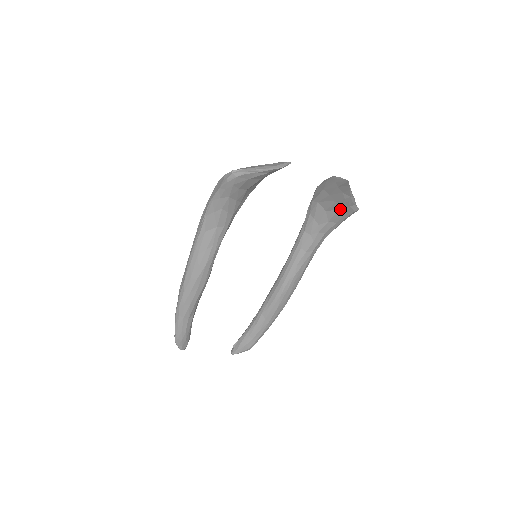
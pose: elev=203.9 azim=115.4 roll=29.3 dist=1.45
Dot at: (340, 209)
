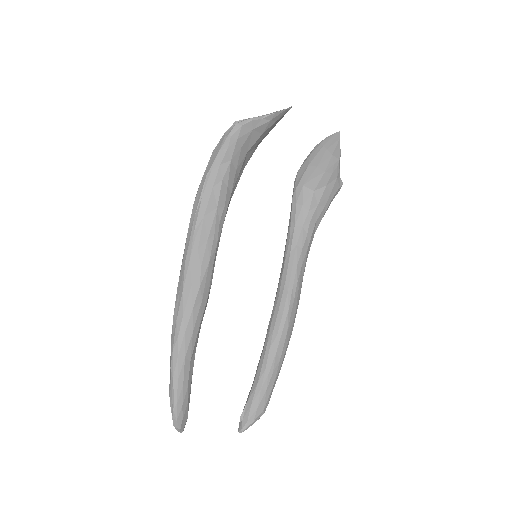
Dot at: (328, 184)
